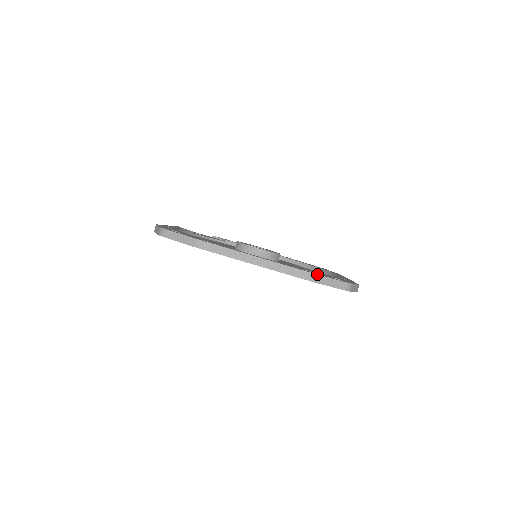
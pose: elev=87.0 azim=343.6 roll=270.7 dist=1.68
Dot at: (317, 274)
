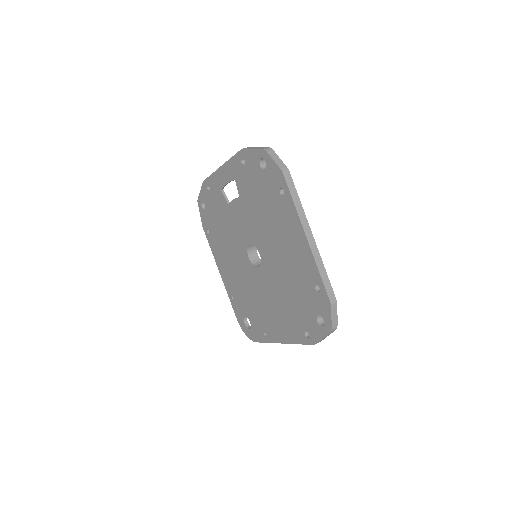
Dot at: (249, 147)
